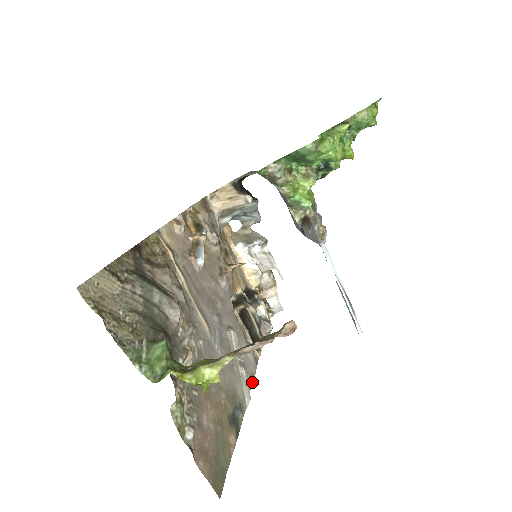
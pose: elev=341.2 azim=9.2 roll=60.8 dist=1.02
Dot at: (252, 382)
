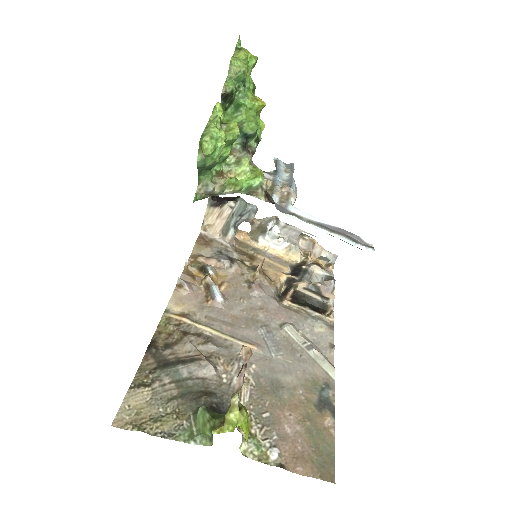
Dot at: (333, 351)
